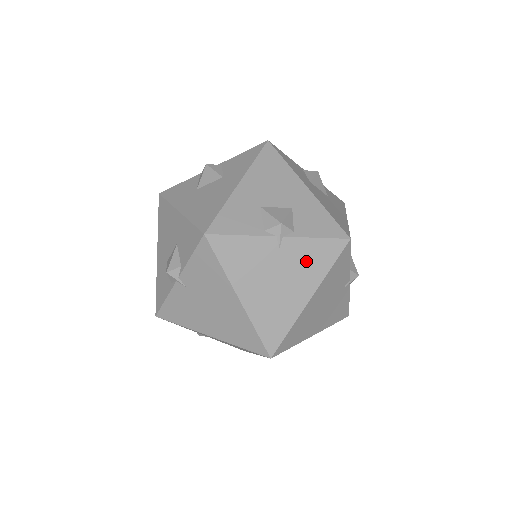
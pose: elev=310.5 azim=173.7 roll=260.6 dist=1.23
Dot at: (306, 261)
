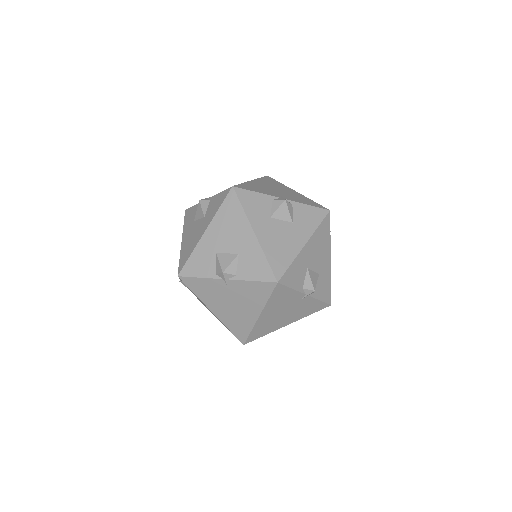
Dot at: (305, 309)
